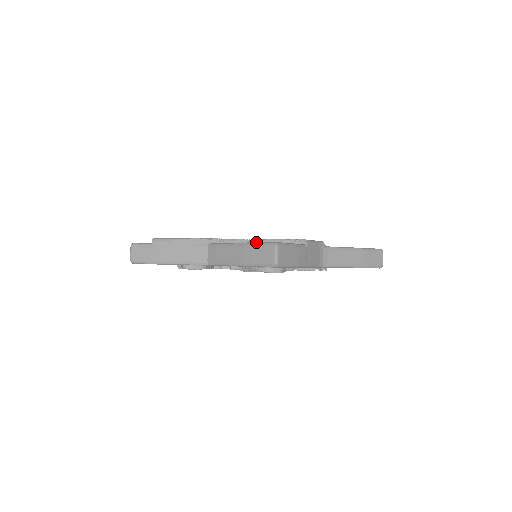
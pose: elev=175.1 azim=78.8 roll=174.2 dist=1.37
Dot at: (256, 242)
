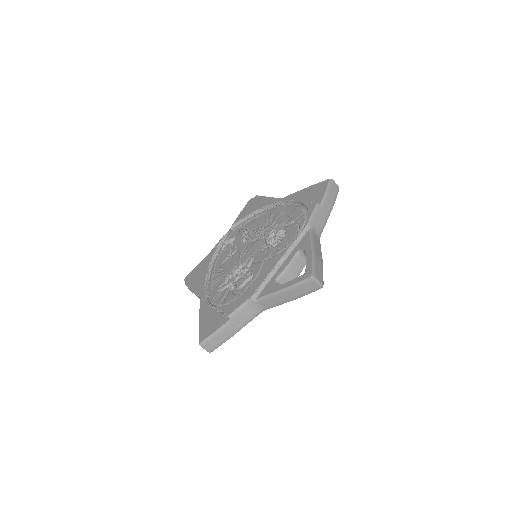
Dot at: occluded
